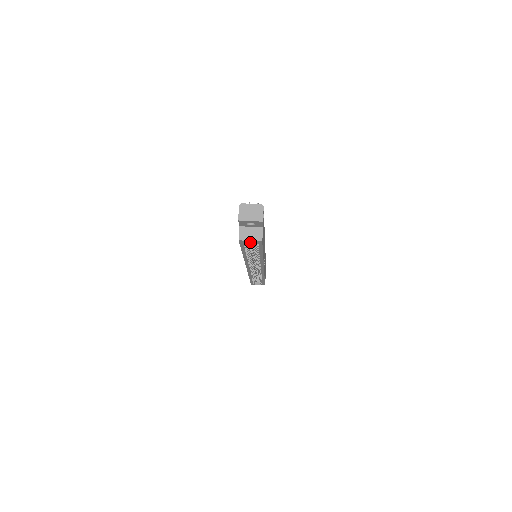
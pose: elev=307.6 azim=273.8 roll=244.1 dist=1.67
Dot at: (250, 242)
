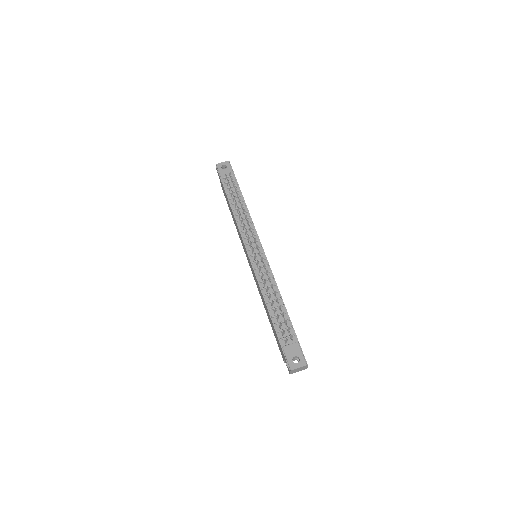
Dot at: occluded
